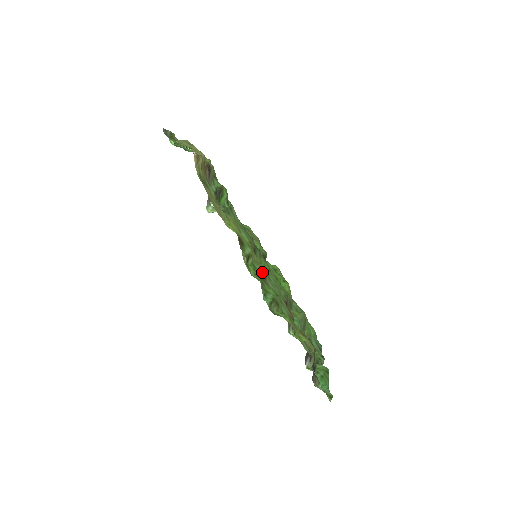
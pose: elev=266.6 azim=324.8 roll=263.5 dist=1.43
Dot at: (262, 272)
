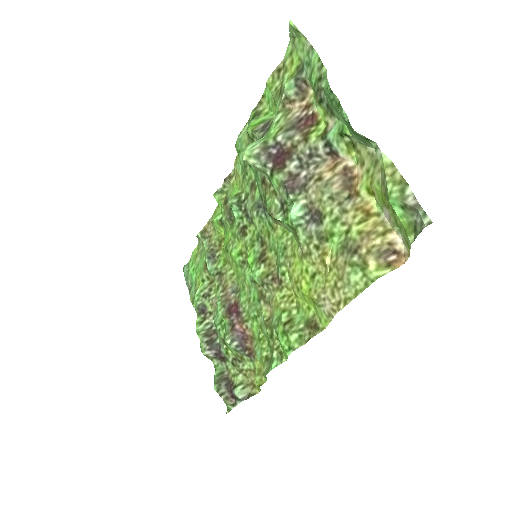
Dot at: (273, 316)
